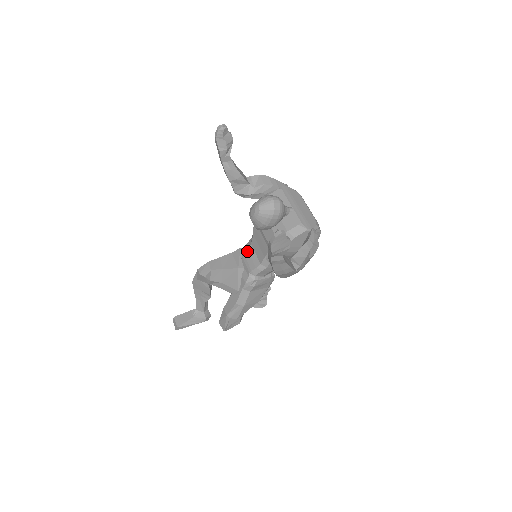
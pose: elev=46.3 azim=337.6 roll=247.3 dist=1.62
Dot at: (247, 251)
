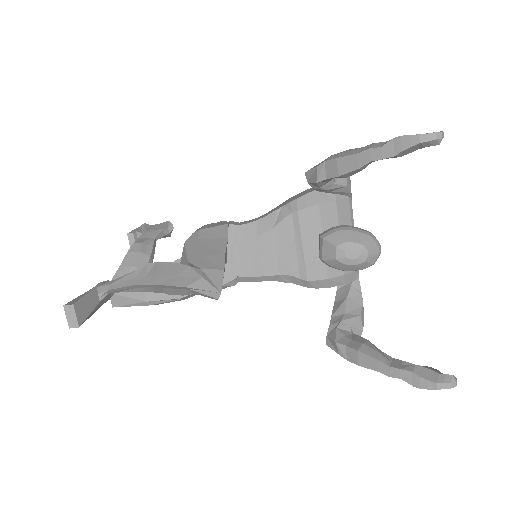
Dot at: (247, 242)
